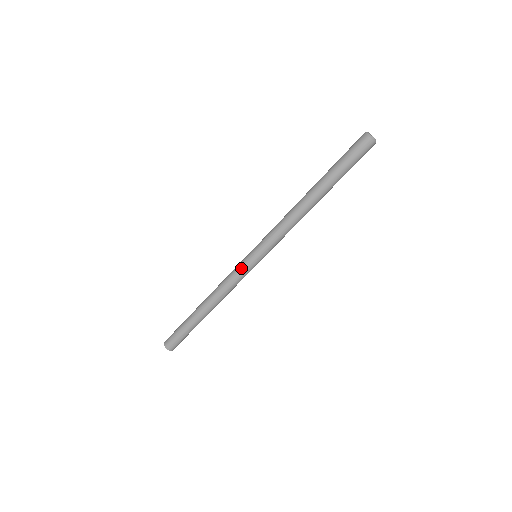
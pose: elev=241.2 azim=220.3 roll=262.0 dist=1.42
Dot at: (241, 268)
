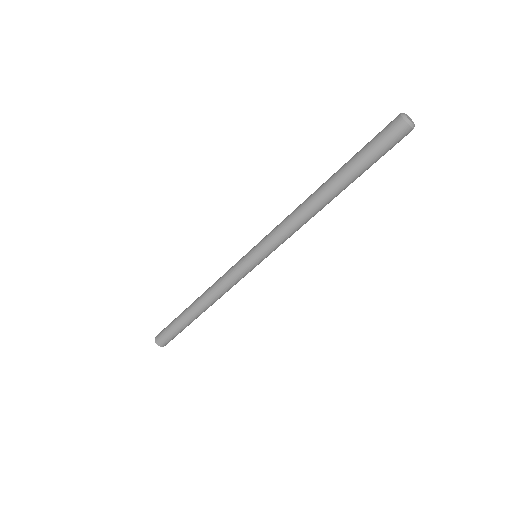
Dot at: (236, 263)
